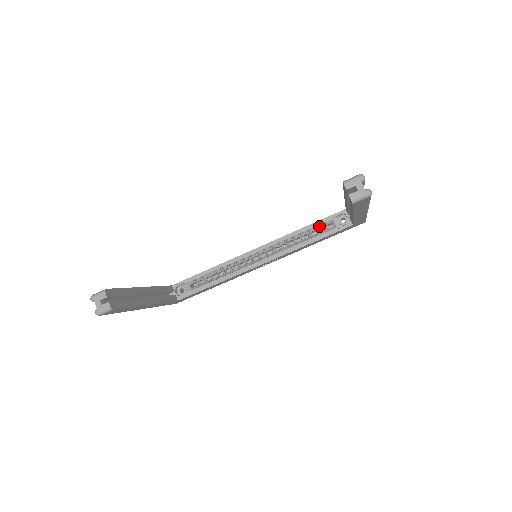
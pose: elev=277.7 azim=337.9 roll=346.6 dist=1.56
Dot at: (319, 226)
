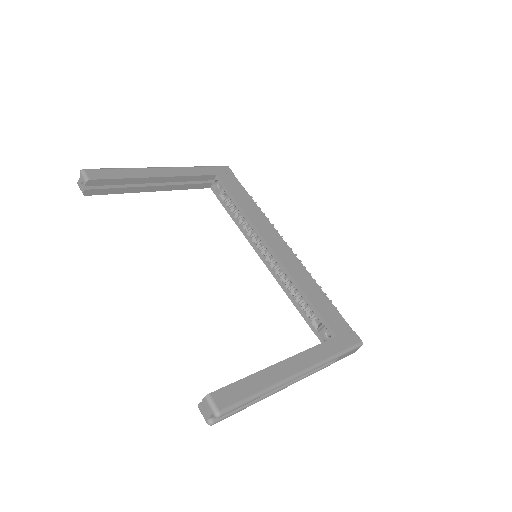
Dot at: (312, 310)
